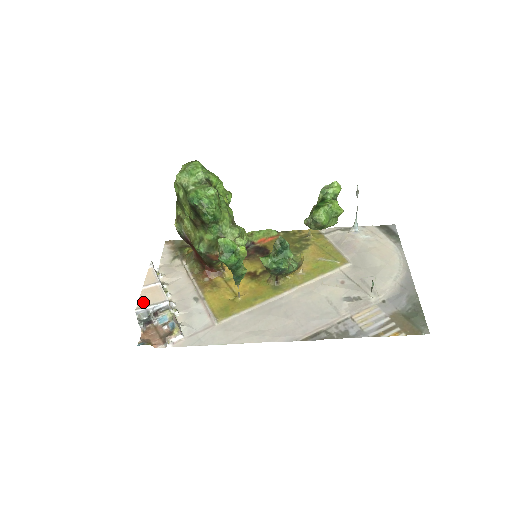
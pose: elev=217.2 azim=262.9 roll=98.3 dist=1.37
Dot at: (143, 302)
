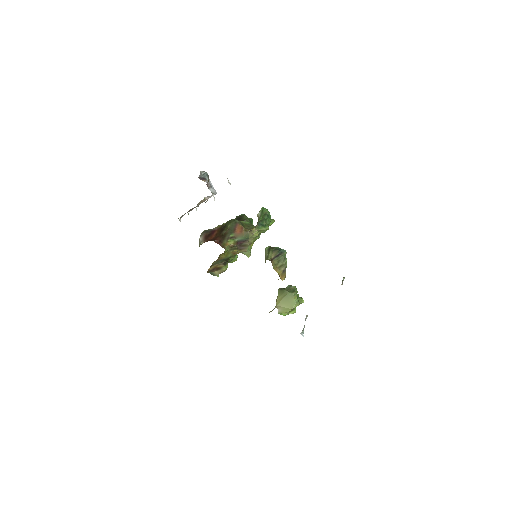
Dot at: occluded
